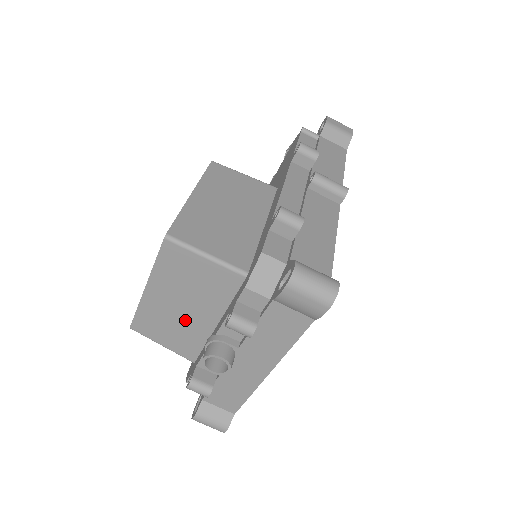
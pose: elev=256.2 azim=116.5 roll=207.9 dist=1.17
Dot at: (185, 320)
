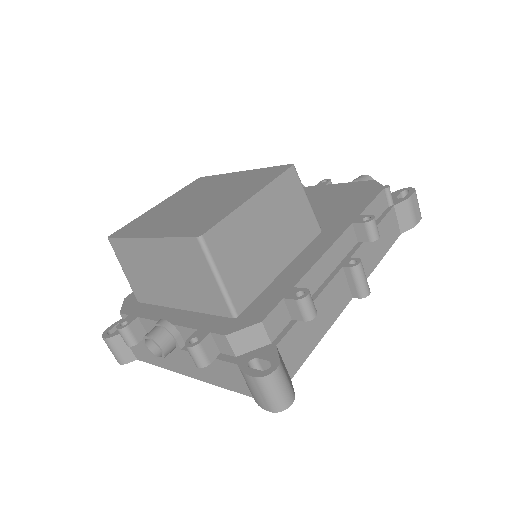
Dot at: (158, 282)
